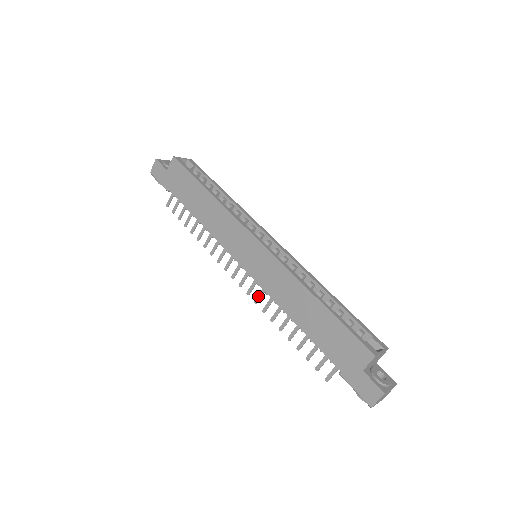
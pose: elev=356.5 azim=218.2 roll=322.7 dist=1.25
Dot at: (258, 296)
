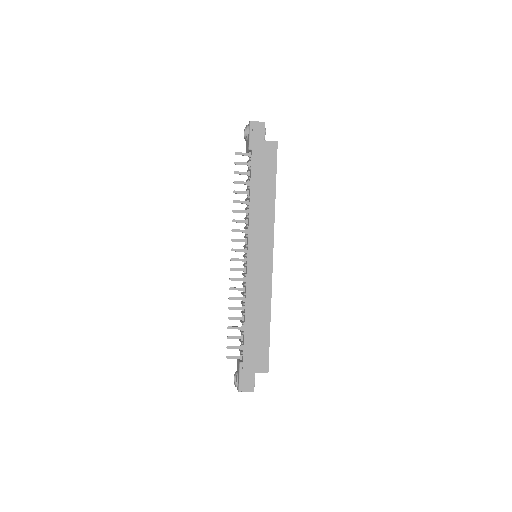
Dot at: (236, 278)
